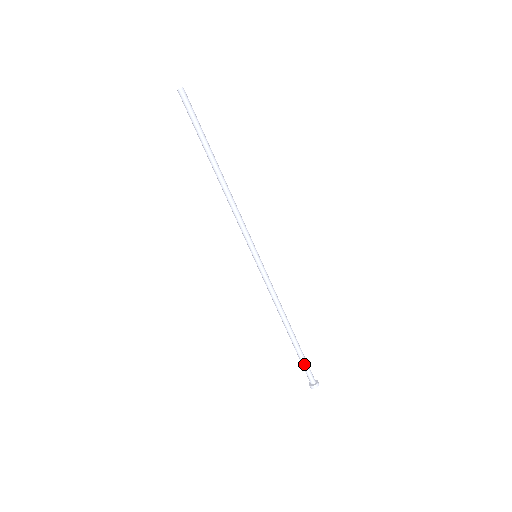
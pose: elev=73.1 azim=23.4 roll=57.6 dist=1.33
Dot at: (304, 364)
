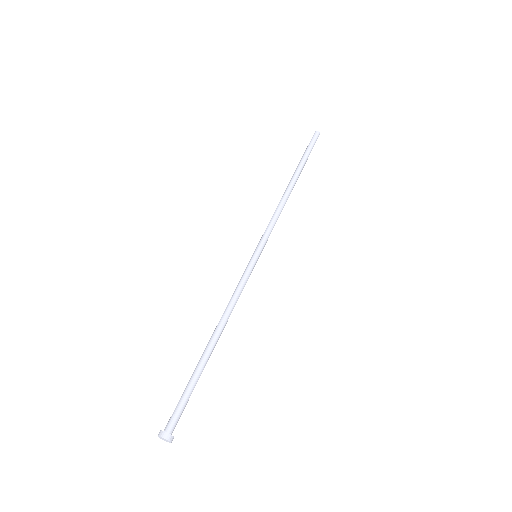
Dot at: (184, 395)
